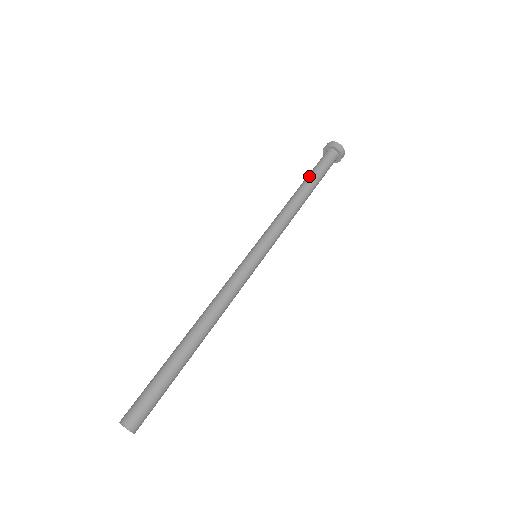
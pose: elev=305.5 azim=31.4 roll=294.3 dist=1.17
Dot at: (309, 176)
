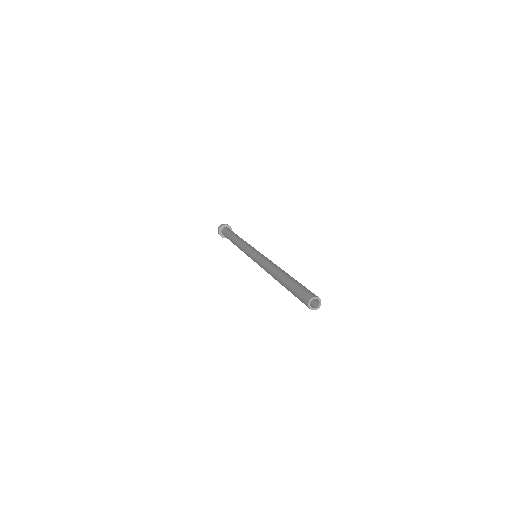
Dot at: (233, 233)
